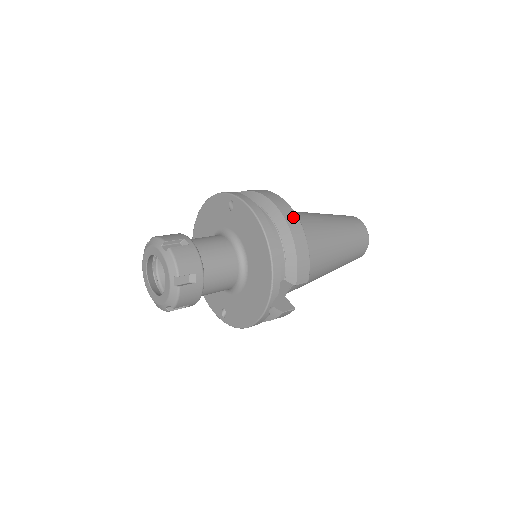
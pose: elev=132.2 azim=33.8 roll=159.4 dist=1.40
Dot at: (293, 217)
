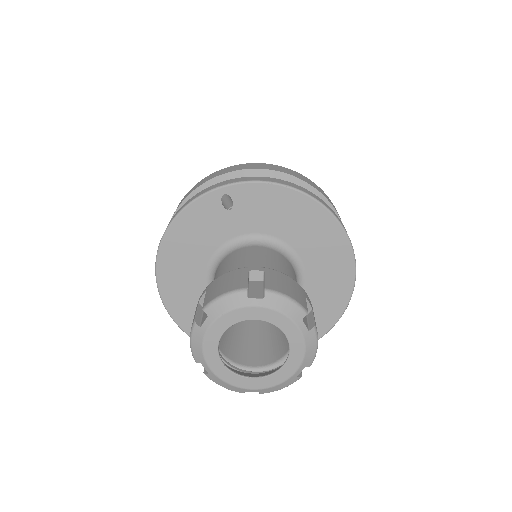
Dot at: (291, 171)
